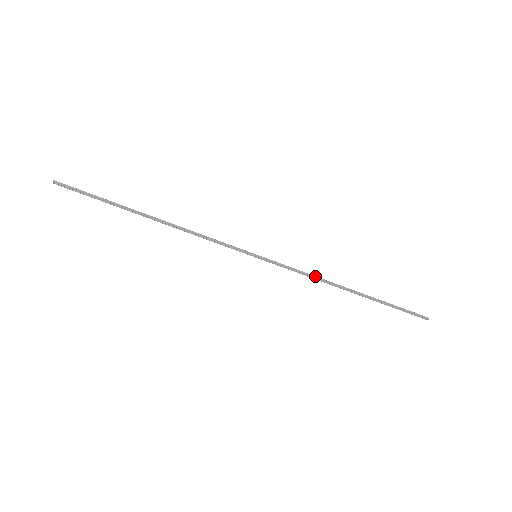
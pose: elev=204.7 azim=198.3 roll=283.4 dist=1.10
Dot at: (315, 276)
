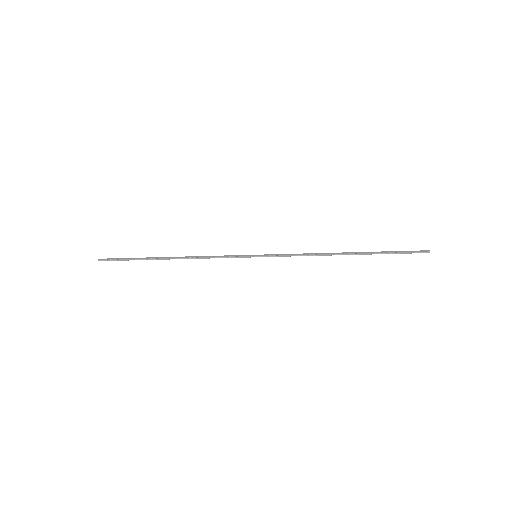
Dot at: (310, 253)
